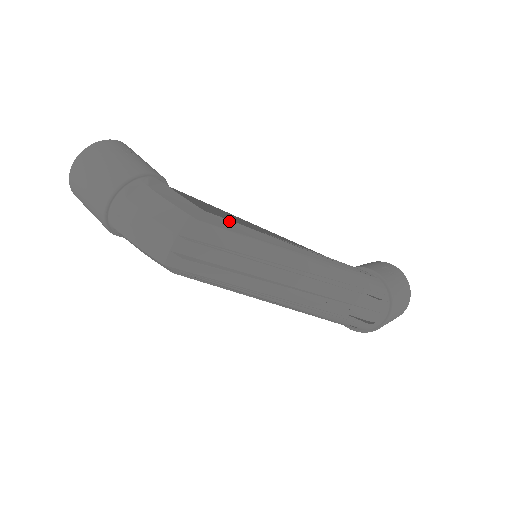
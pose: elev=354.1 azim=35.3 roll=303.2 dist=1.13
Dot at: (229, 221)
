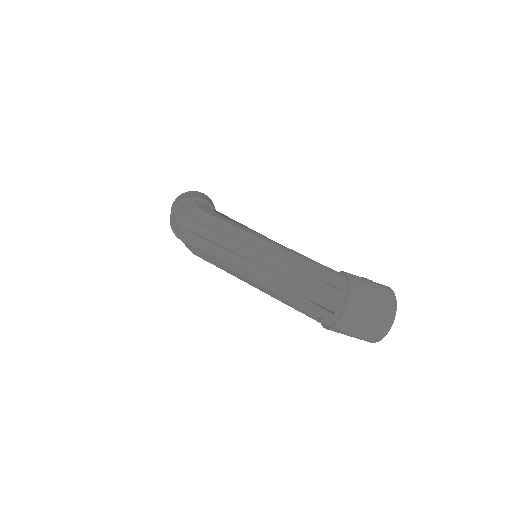
Dot at: (232, 221)
